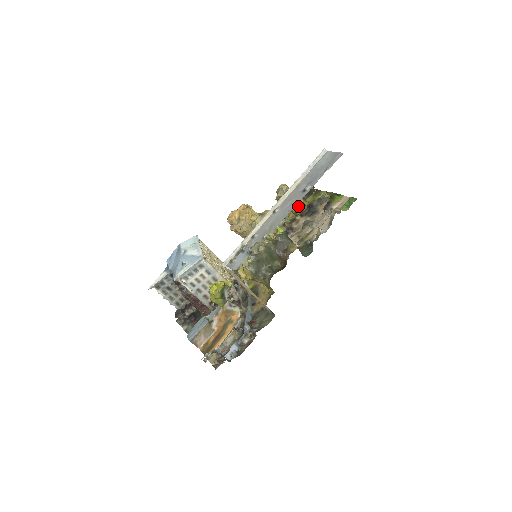
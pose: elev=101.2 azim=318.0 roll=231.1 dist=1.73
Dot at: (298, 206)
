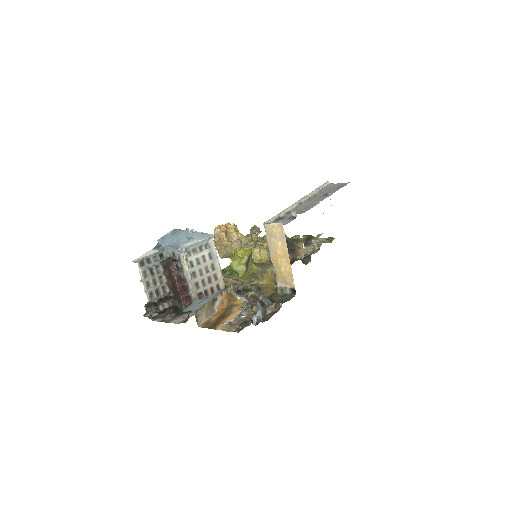
Dot at: occluded
